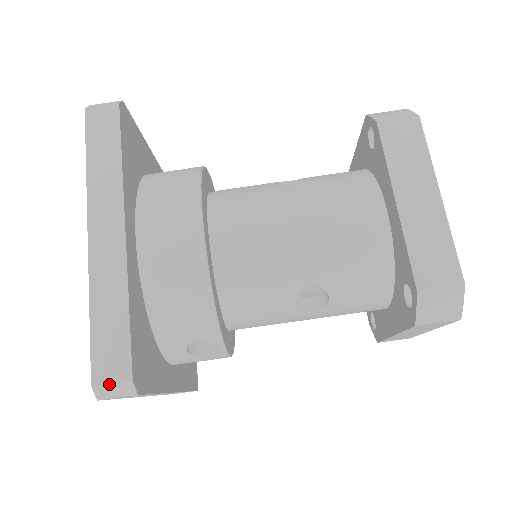
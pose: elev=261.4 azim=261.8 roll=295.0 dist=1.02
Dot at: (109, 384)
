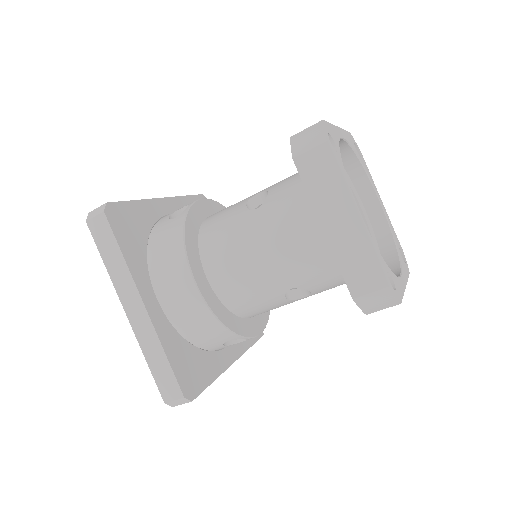
Dot at: (173, 401)
